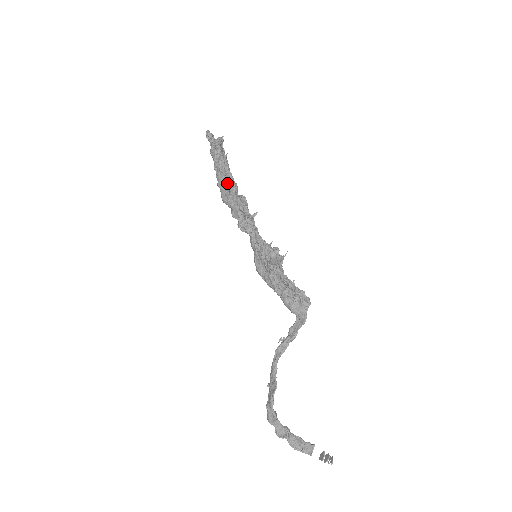
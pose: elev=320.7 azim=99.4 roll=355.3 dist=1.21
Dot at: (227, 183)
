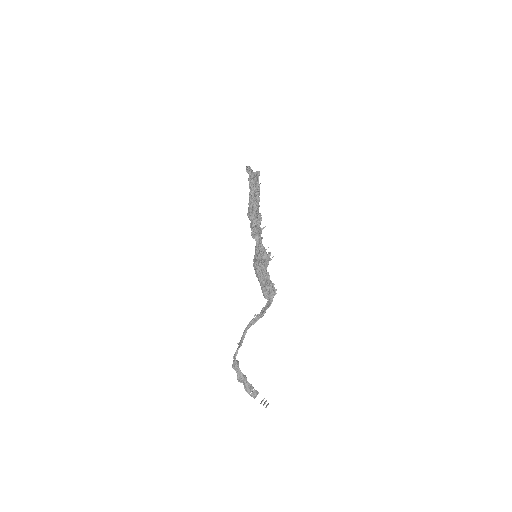
Dot at: (253, 203)
